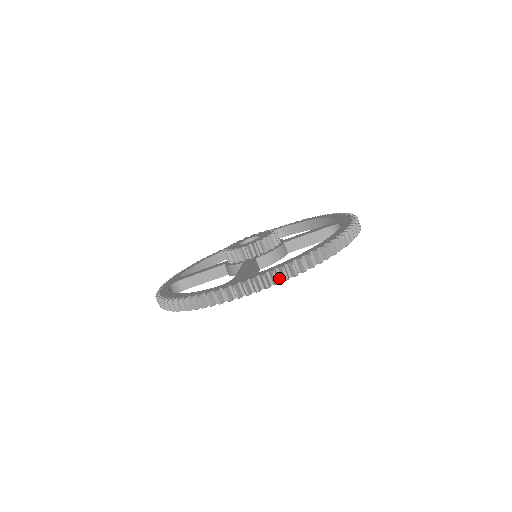
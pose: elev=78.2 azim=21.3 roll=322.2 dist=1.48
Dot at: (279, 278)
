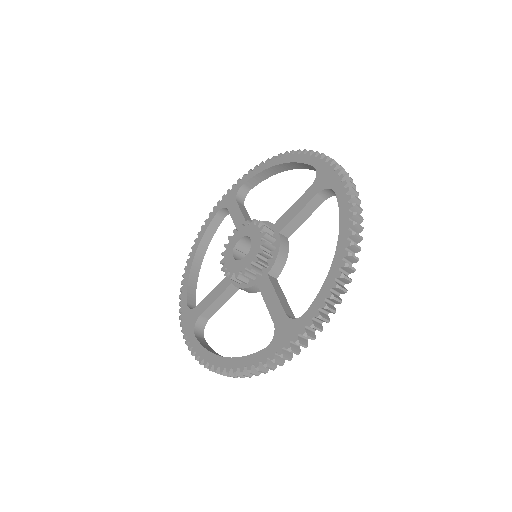
Dot at: (325, 313)
